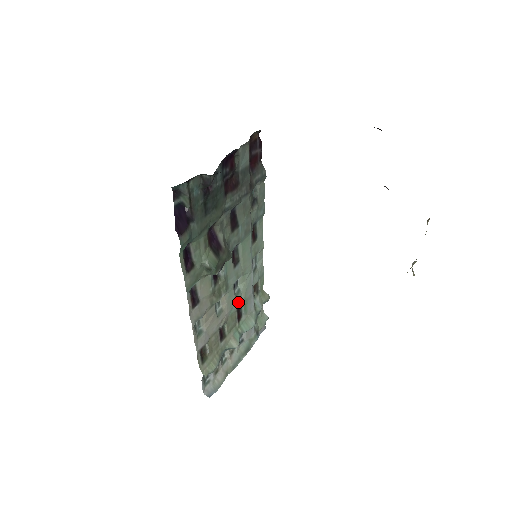
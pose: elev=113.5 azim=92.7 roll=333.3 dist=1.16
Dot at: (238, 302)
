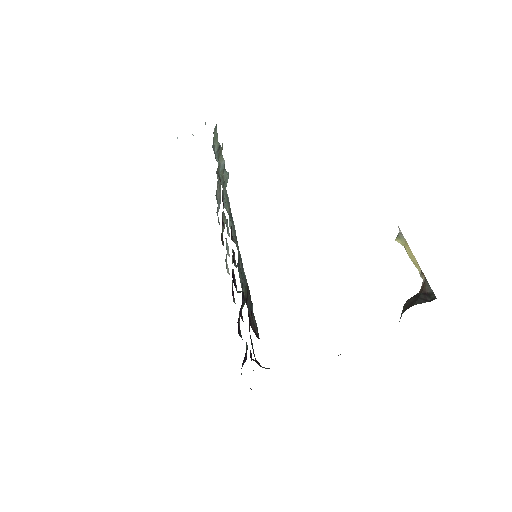
Dot at: occluded
